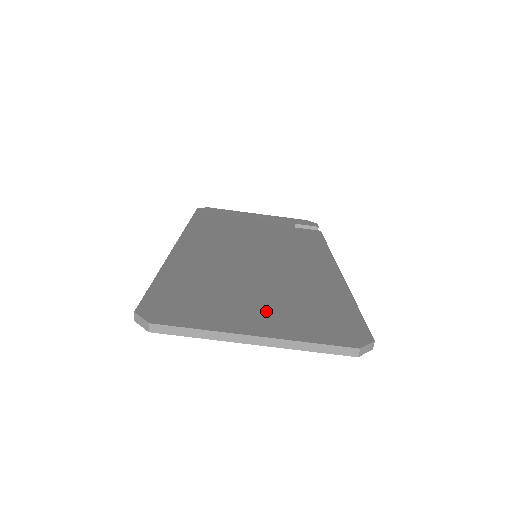
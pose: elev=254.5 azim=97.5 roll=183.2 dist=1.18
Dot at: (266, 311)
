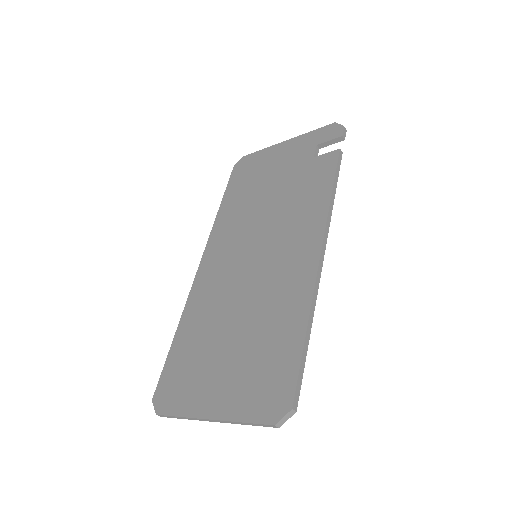
Dot at: (227, 376)
